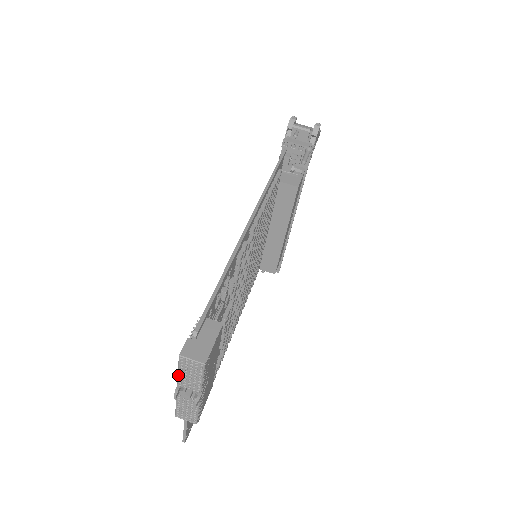
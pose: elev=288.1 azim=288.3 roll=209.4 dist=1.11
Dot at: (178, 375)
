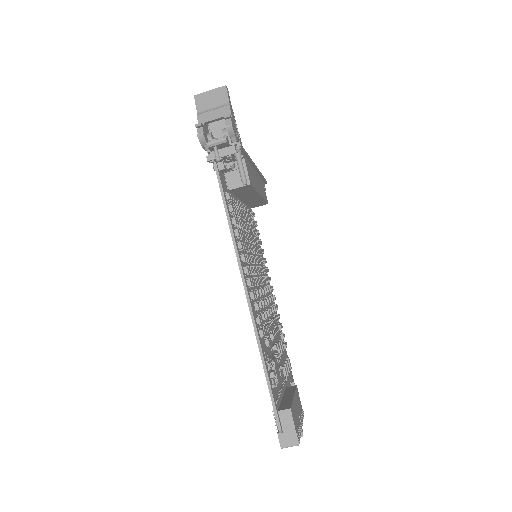
Dot at: occluded
